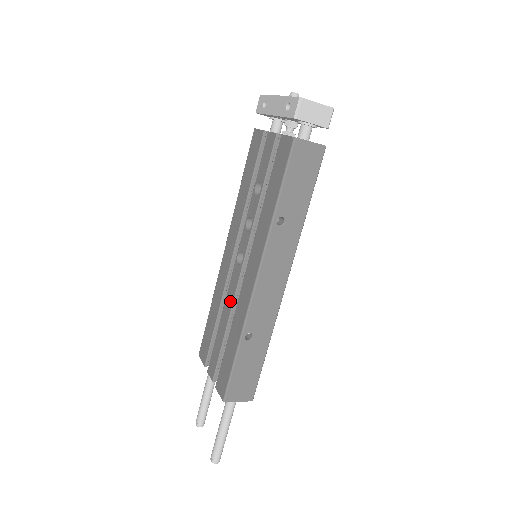
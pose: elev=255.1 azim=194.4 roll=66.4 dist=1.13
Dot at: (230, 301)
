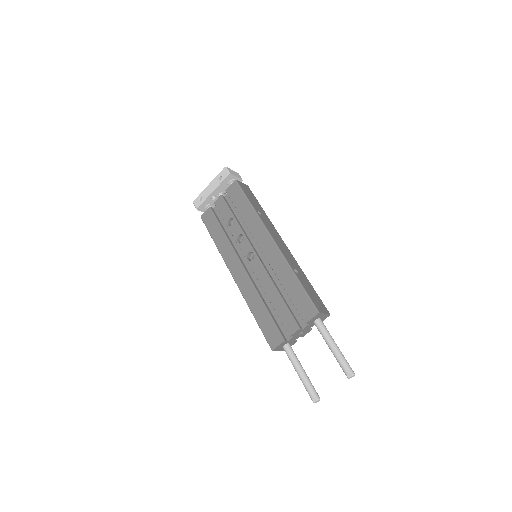
Dot at: (266, 278)
